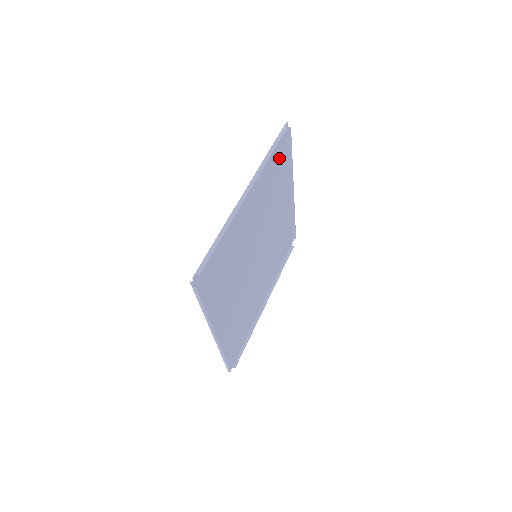
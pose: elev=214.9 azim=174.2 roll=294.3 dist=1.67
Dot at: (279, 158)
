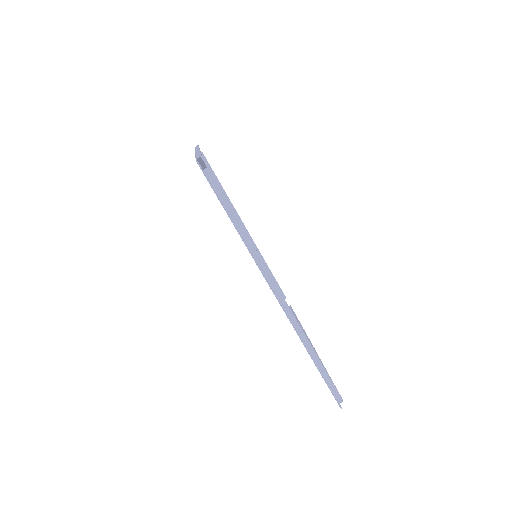
Dot at: occluded
